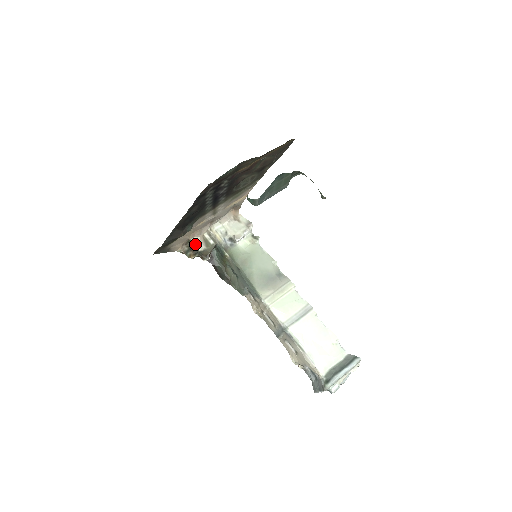
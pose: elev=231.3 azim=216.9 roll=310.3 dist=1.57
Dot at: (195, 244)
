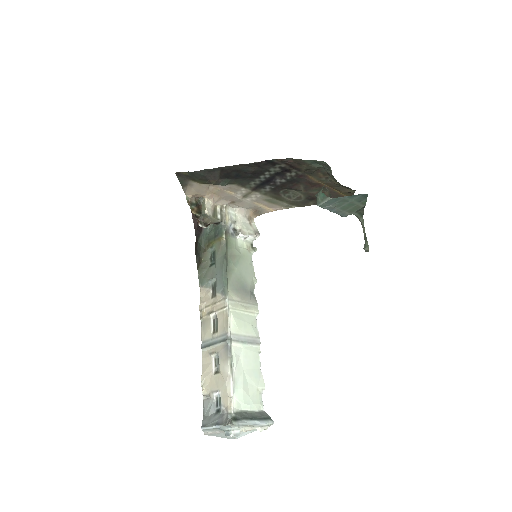
Dot at: (206, 204)
